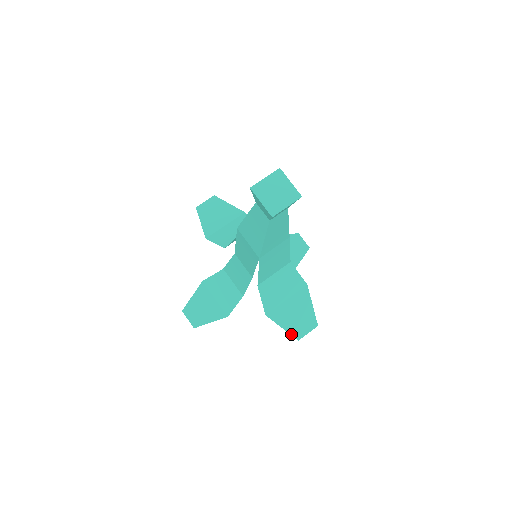
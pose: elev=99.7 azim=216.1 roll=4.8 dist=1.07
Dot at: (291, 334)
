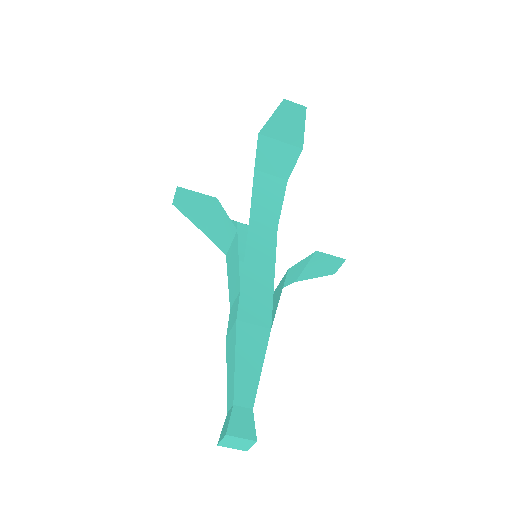
Dot at: (326, 275)
